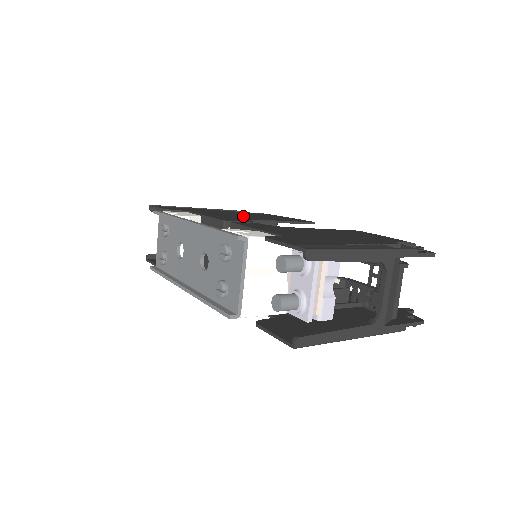
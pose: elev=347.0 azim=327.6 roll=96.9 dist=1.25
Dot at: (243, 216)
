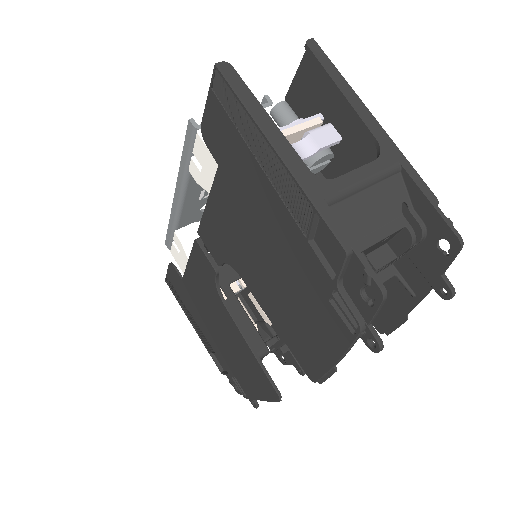
Dot at: occluded
